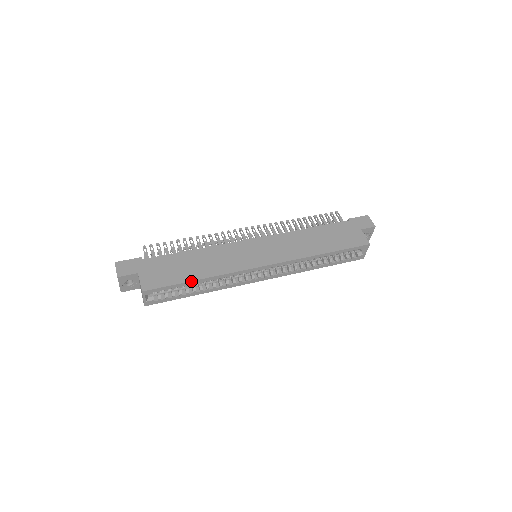
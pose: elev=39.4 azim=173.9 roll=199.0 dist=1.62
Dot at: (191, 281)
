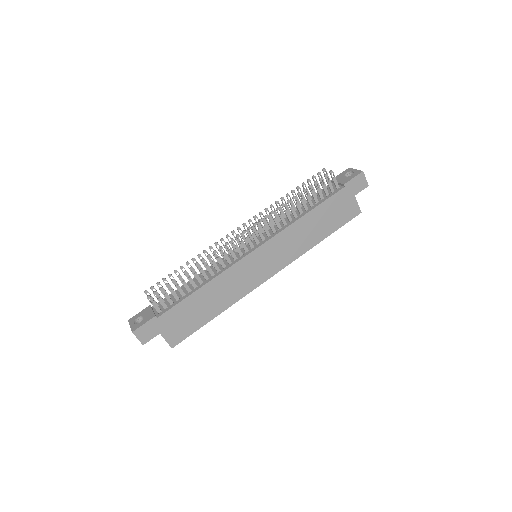
Dot at: (210, 320)
